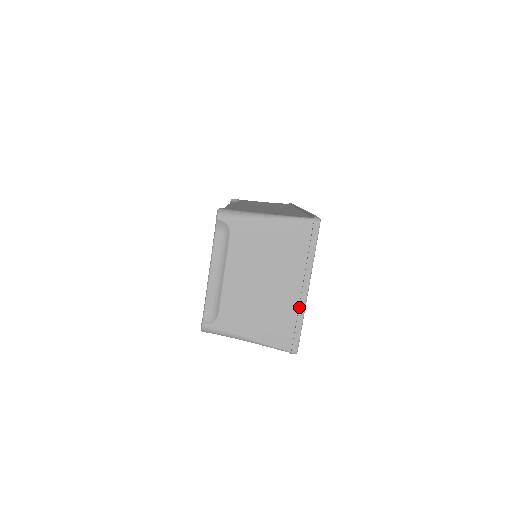
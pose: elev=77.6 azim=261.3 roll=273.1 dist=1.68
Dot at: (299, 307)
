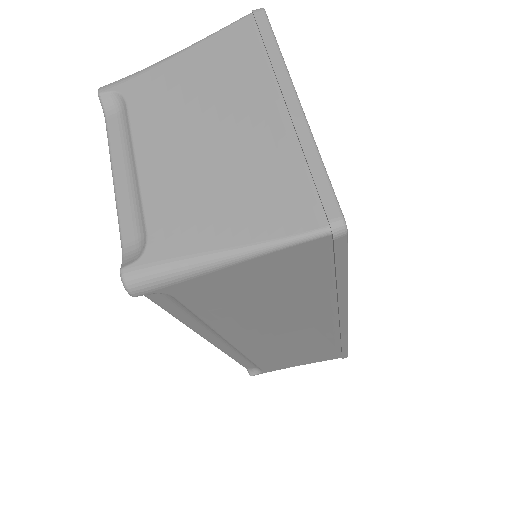
Dot at: (297, 135)
